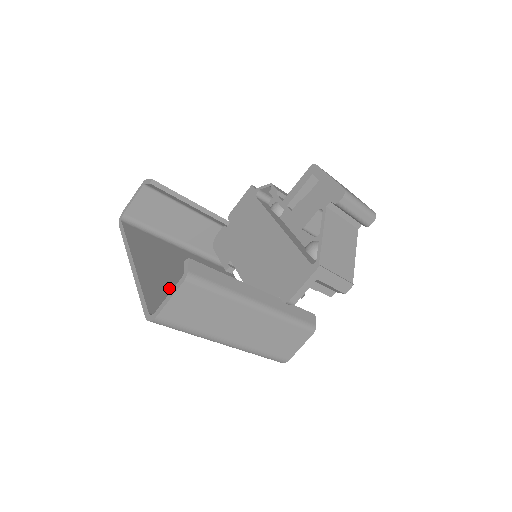
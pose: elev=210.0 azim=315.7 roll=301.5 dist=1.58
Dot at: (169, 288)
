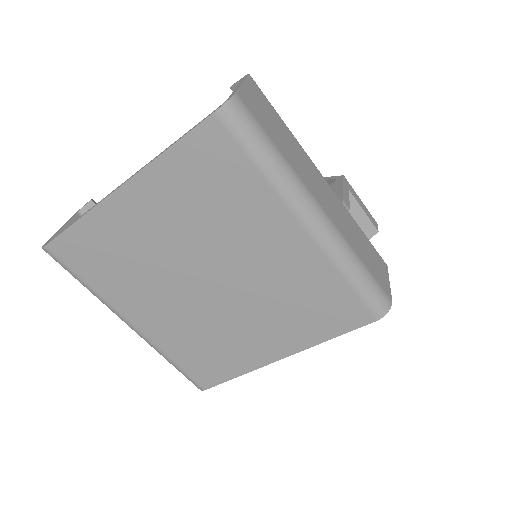
Dot at: occluded
